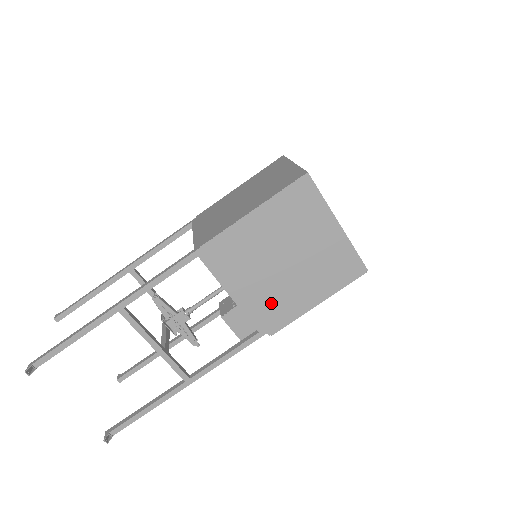
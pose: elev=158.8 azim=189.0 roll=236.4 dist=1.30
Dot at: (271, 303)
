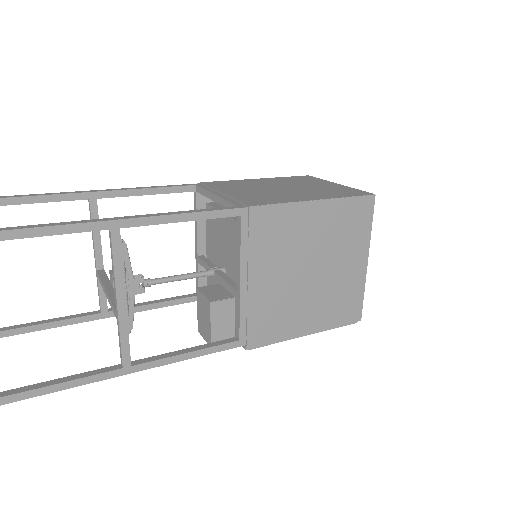
Dot at: (271, 311)
